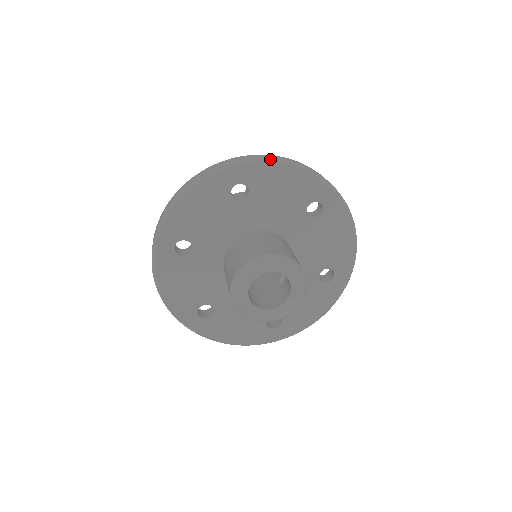
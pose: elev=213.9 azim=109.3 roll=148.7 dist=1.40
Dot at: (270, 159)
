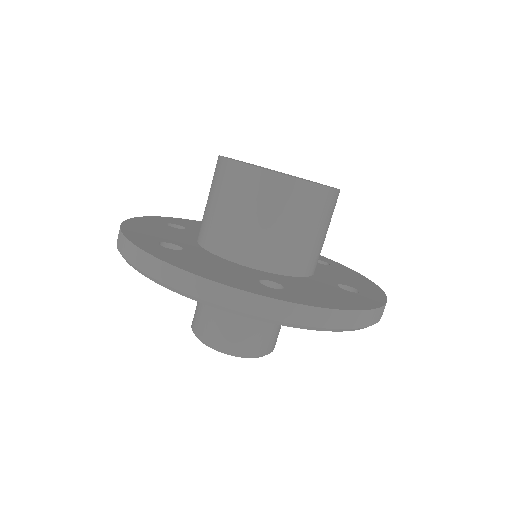
Dot at: (326, 329)
